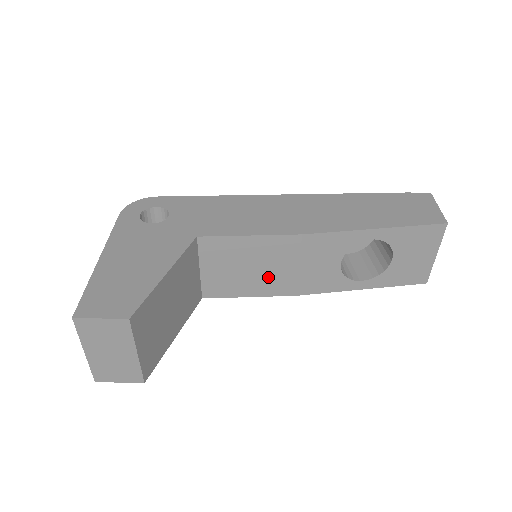
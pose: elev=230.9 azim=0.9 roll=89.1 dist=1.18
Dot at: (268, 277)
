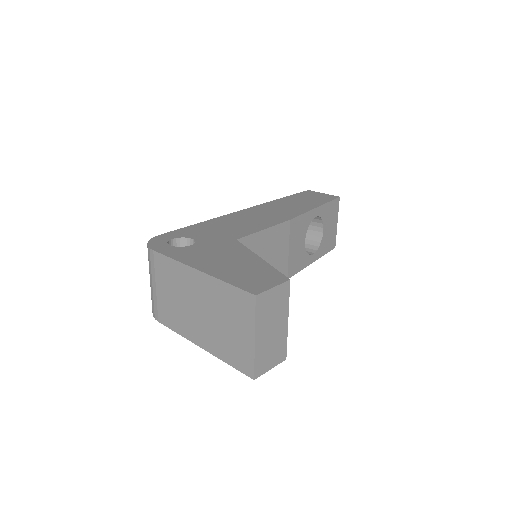
Dot at: occluded
